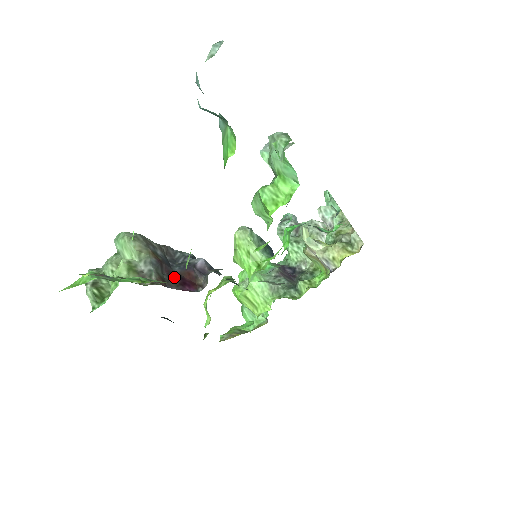
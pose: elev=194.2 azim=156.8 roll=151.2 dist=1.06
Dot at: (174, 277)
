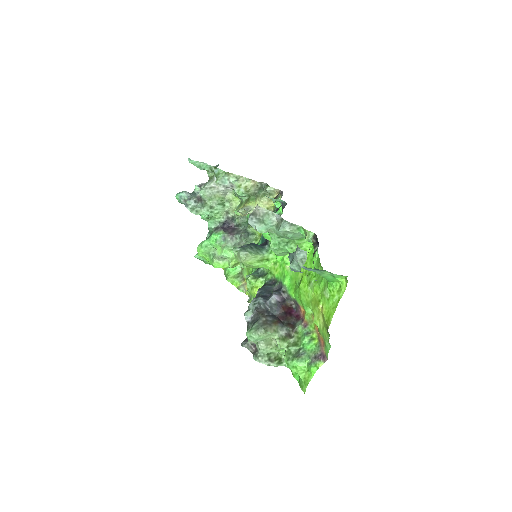
Dot at: (285, 317)
